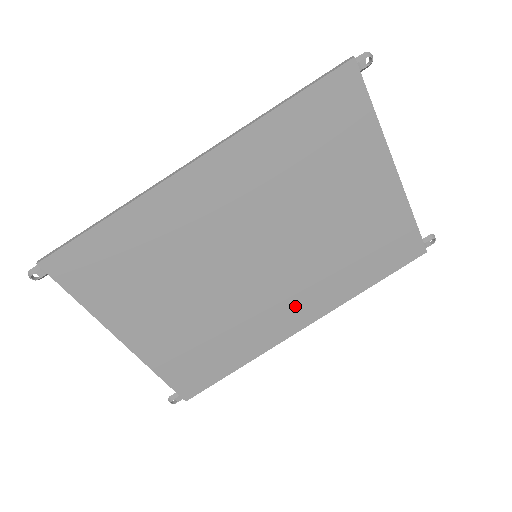
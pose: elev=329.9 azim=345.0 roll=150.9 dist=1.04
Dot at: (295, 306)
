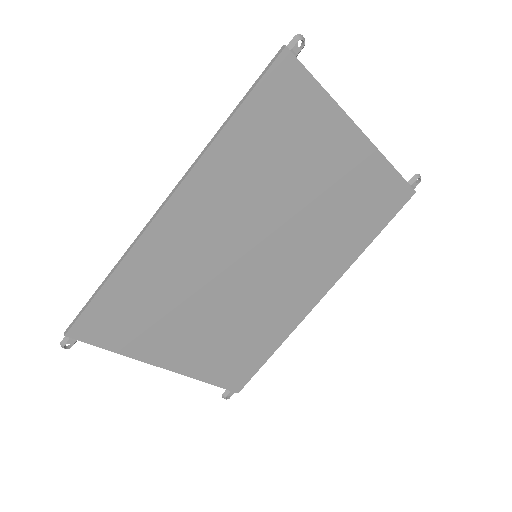
Dot at: (307, 284)
